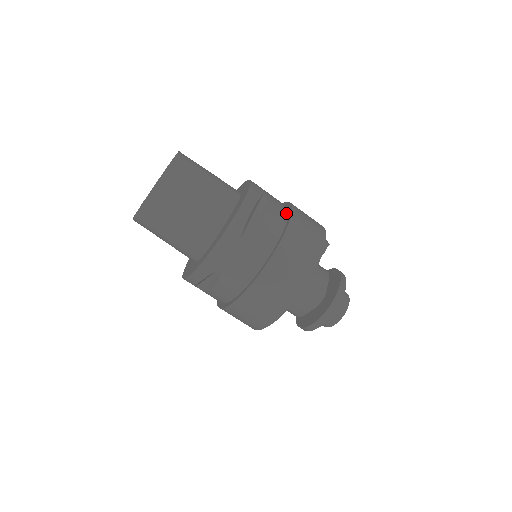
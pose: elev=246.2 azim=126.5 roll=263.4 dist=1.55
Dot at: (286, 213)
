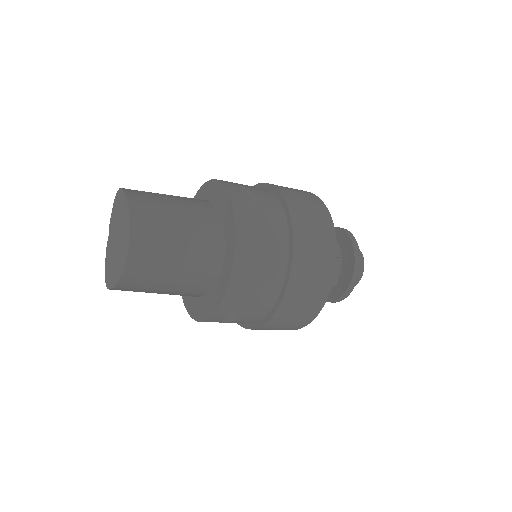
Dot at: (277, 292)
